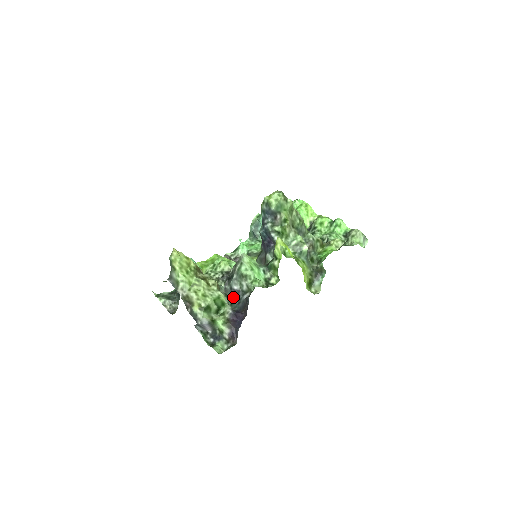
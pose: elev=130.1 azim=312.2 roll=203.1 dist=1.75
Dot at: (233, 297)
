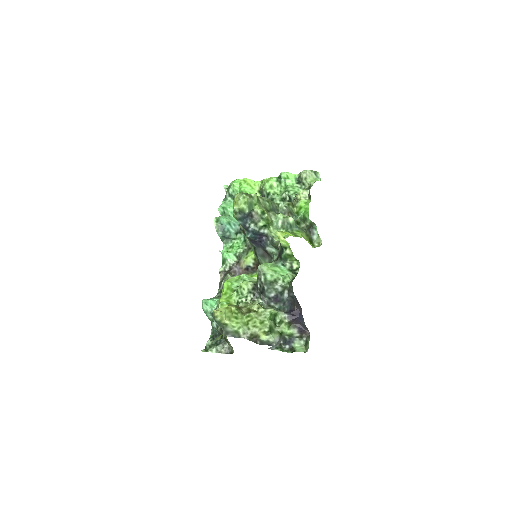
Dot at: (276, 303)
